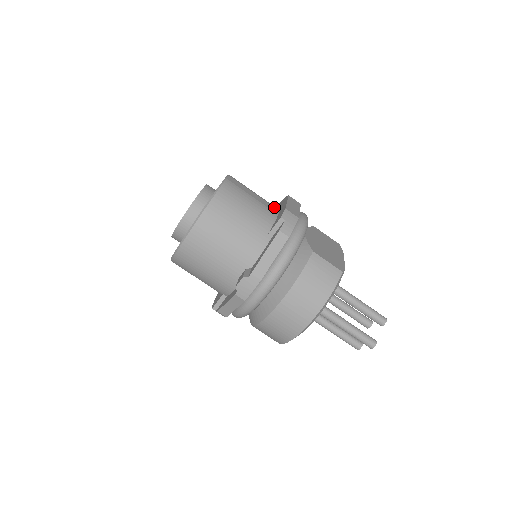
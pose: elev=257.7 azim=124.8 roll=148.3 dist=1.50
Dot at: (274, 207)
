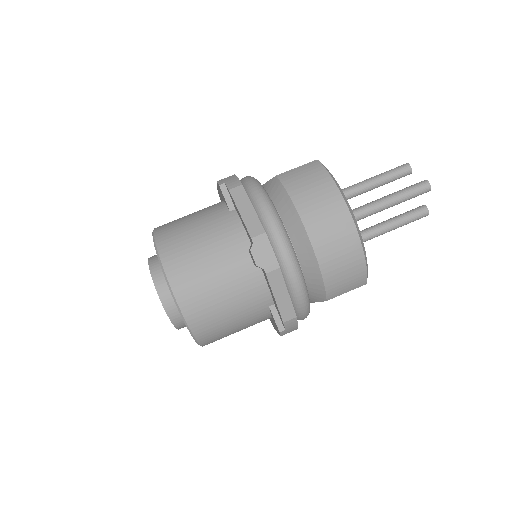
Dot at: occluded
